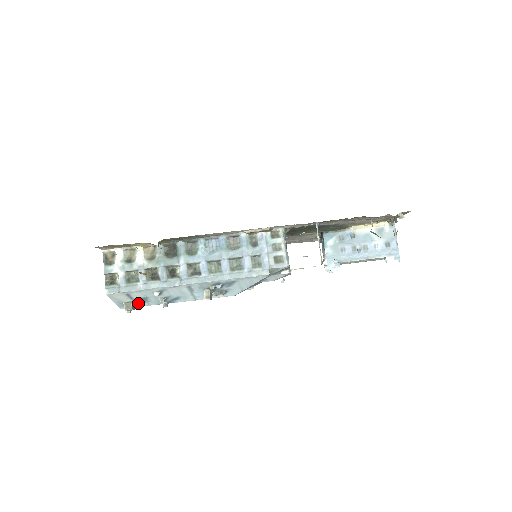
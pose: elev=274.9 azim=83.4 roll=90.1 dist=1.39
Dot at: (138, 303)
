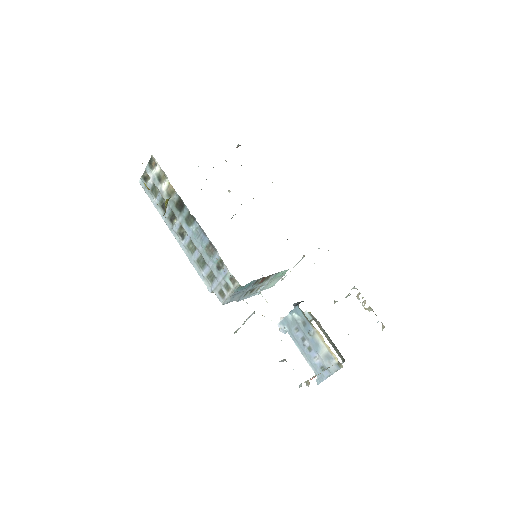
Dot at: occluded
